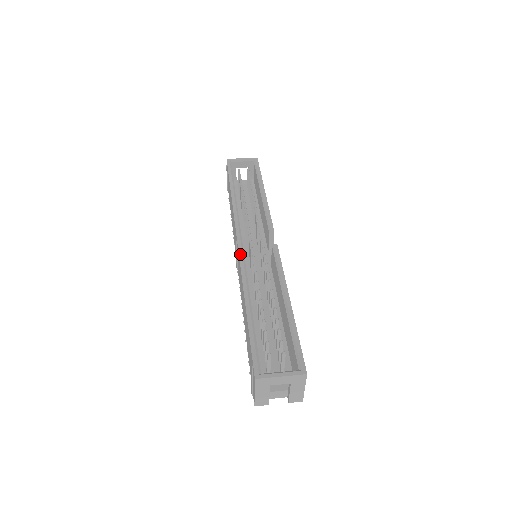
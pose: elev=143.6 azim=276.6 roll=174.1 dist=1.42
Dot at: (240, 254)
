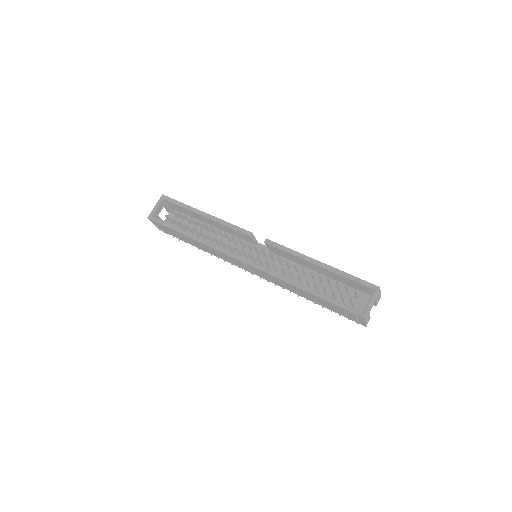
Dot at: (259, 268)
